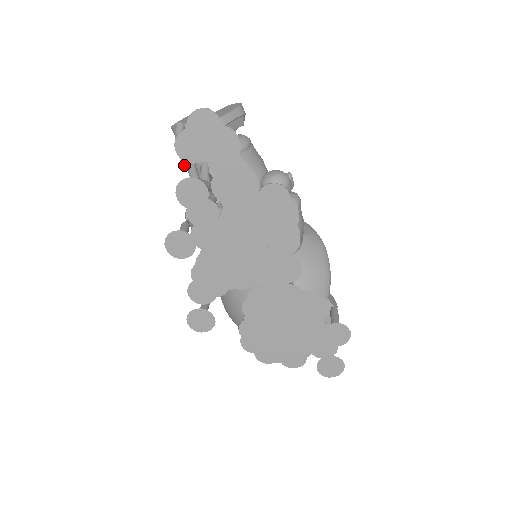
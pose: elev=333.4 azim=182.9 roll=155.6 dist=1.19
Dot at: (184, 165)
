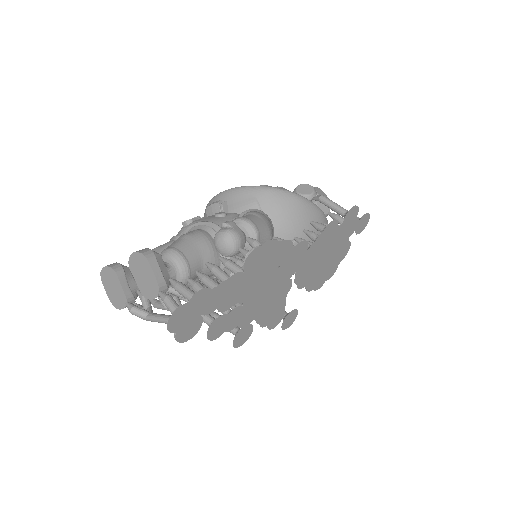
Dot at: occluded
